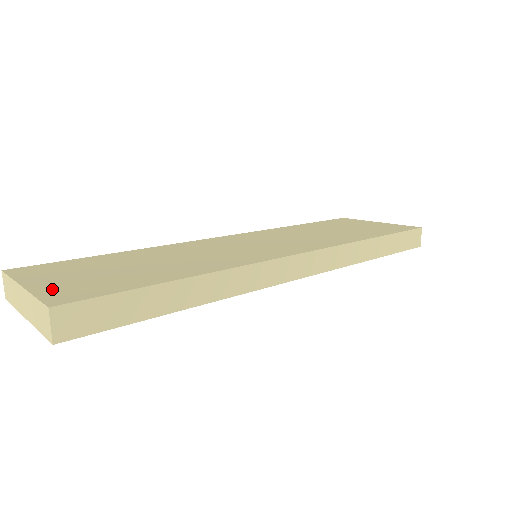
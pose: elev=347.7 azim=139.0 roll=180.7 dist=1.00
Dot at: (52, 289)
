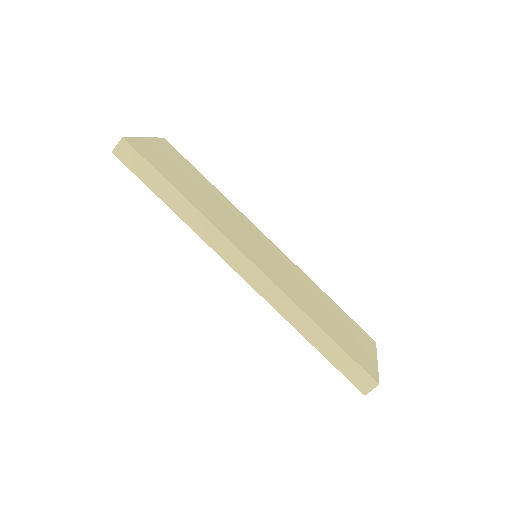
Dot at: (145, 144)
